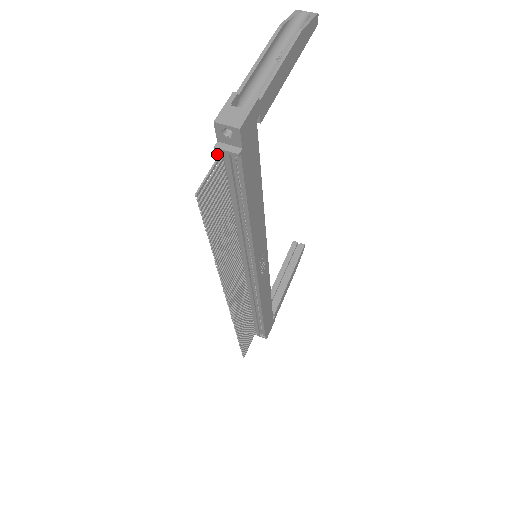
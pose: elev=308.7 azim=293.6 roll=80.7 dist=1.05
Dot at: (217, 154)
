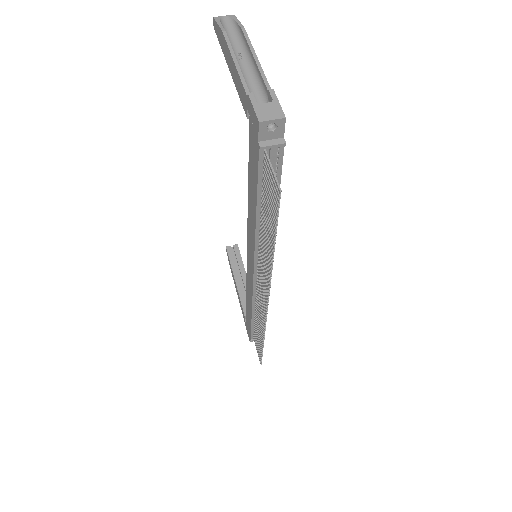
Dot at: (258, 155)
